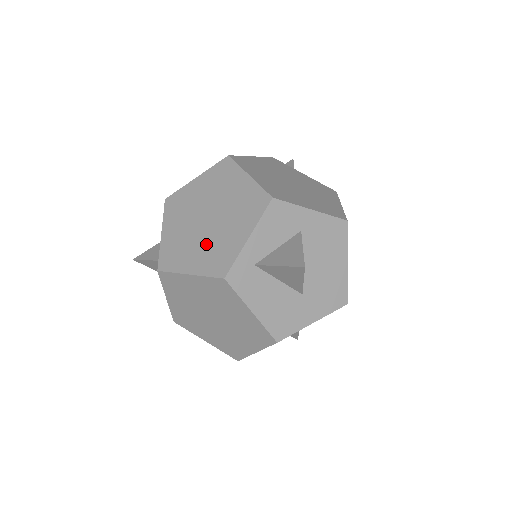
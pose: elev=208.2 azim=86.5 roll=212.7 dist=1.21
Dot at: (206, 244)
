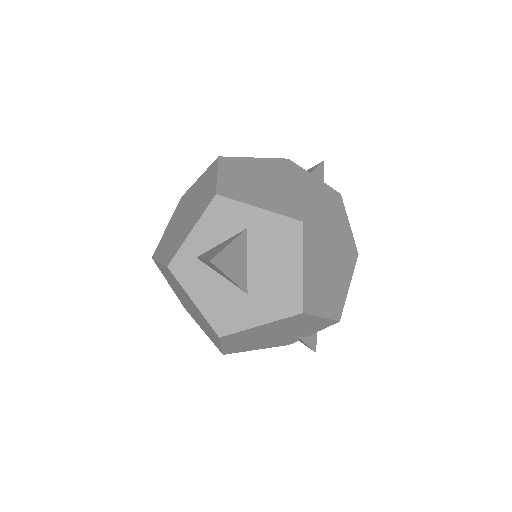
Dot at: (175, 236)
